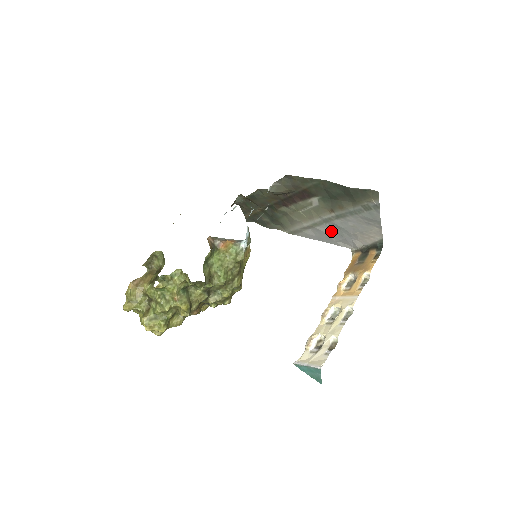
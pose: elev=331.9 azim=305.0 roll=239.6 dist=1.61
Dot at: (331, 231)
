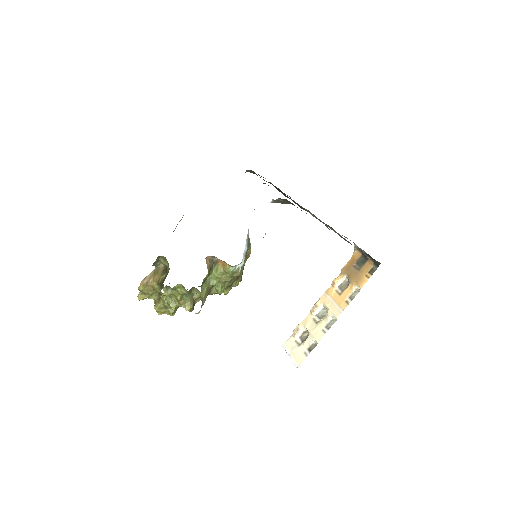
Dot at: occluded
